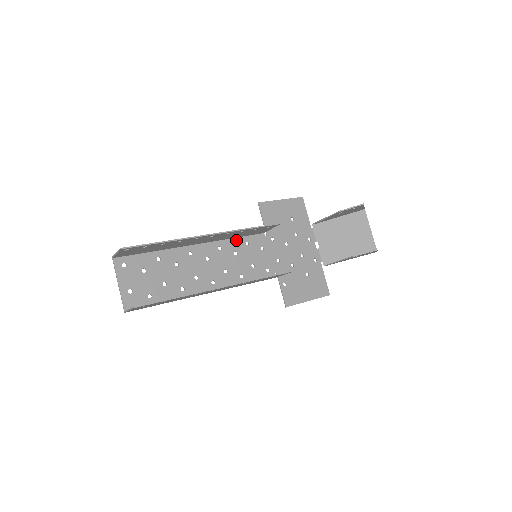
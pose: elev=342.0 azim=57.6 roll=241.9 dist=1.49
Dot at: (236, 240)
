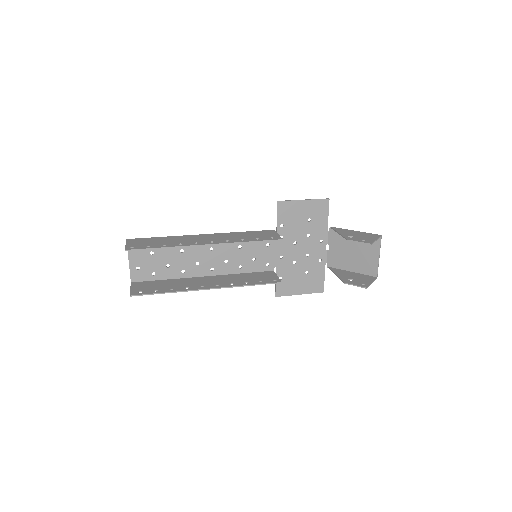
Dot at: occluded
